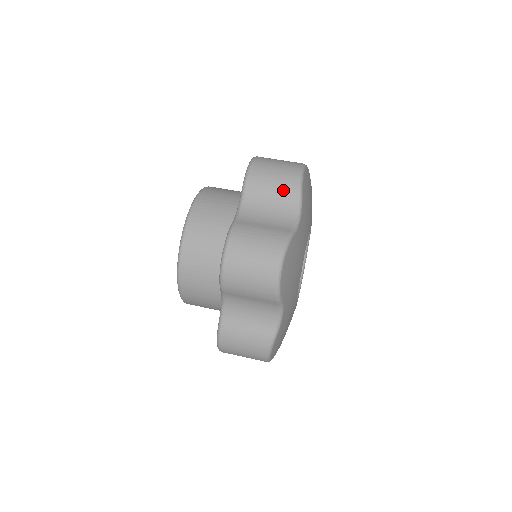
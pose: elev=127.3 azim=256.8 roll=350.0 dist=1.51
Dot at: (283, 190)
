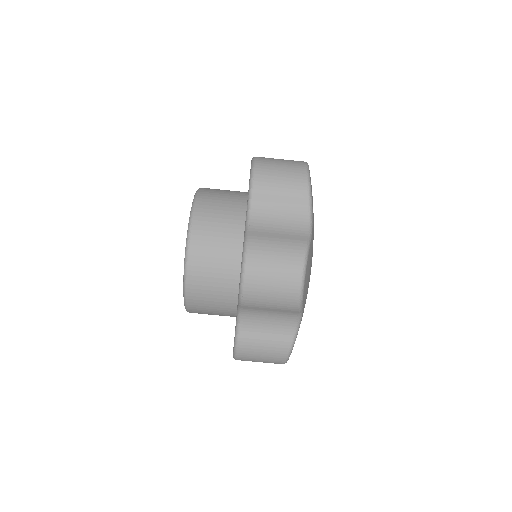
Dot at: (282, 309)
